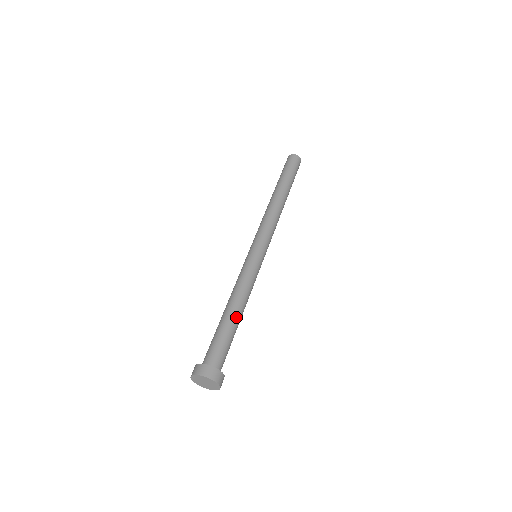
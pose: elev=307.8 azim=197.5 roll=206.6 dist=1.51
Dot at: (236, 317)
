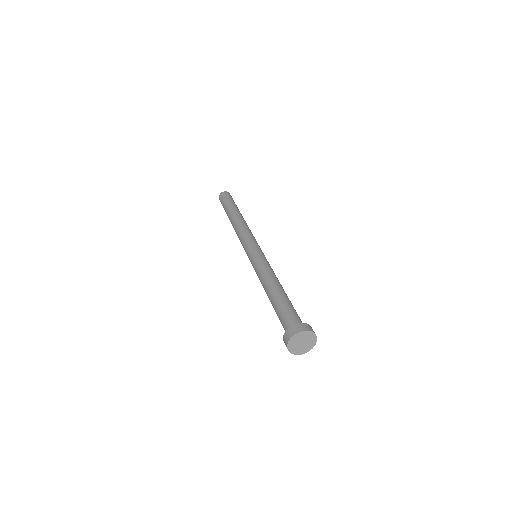
Dot at: (279, 291)
